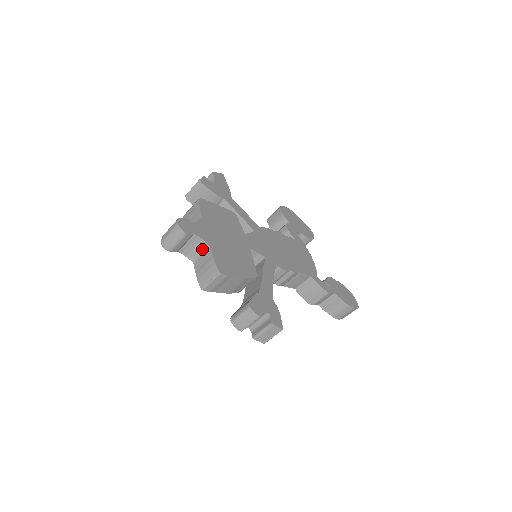
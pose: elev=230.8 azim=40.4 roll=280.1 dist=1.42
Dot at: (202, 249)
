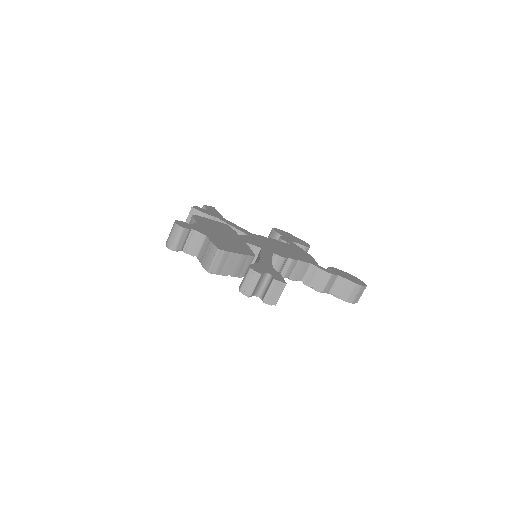
Dot at: (201, 241)
